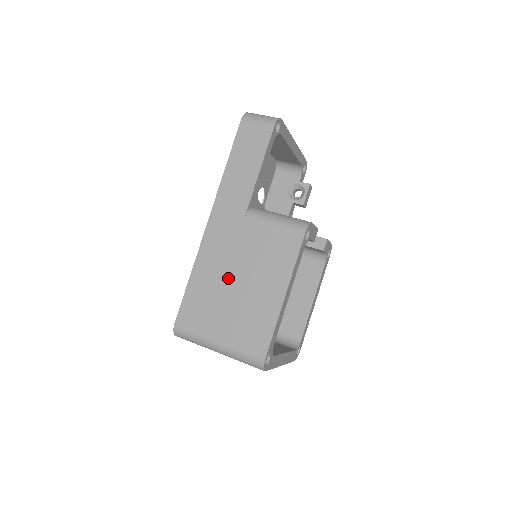
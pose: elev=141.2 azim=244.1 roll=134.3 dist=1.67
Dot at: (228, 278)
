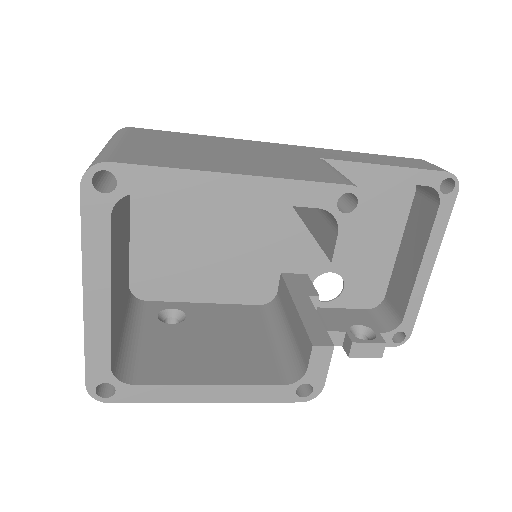
Dot at: (224, 148)
